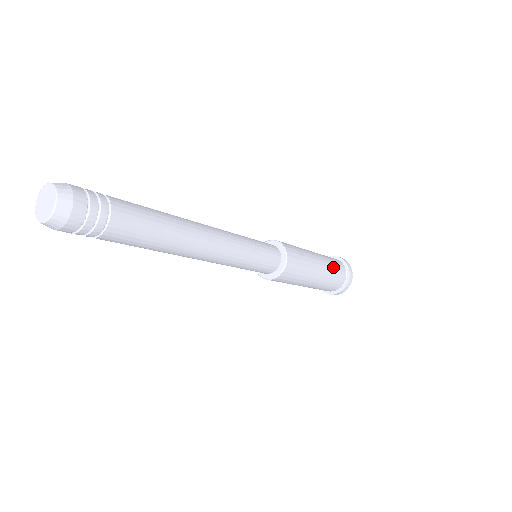
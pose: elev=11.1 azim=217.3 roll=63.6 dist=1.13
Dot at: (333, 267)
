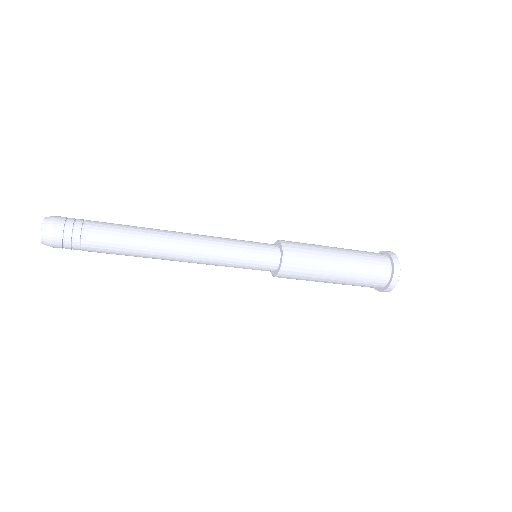
Dot at: (365, 268)
